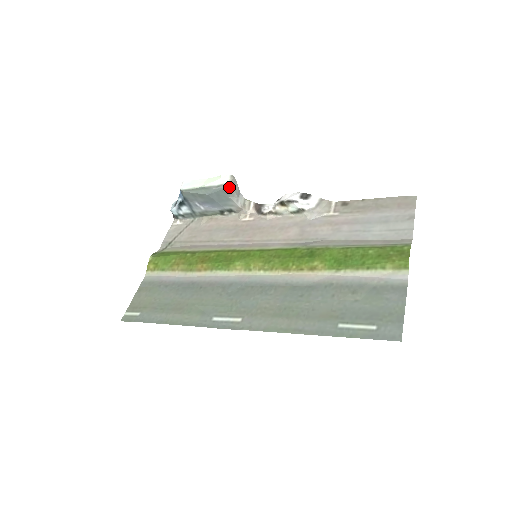
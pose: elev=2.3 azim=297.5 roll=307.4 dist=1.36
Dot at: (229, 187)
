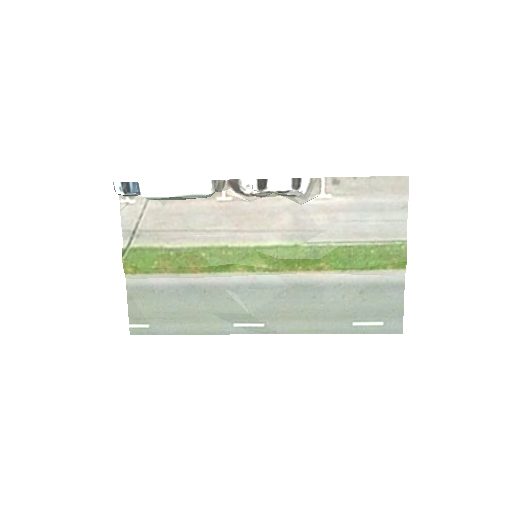
Dot at: occluded
